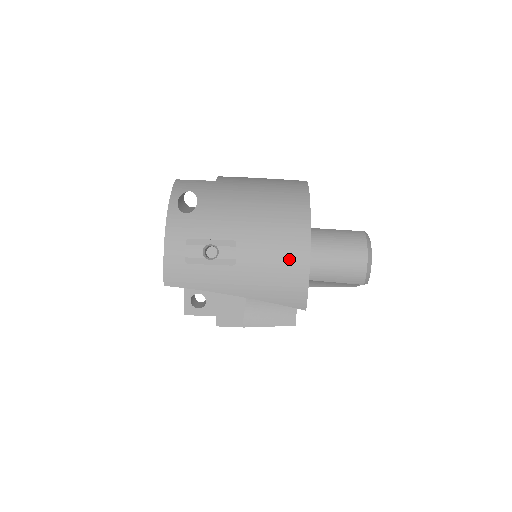
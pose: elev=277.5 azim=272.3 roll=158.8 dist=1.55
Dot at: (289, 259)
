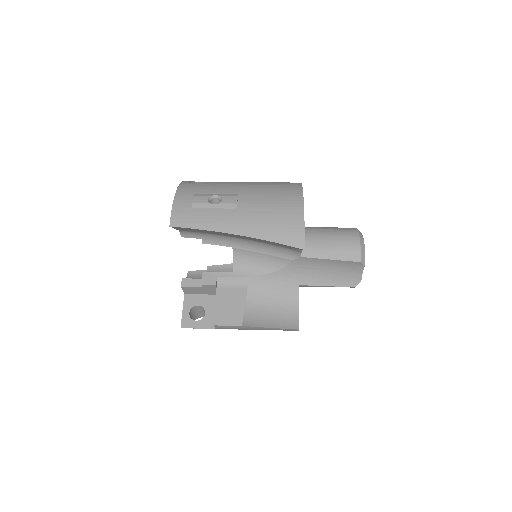
Dot at: (285, 203)
